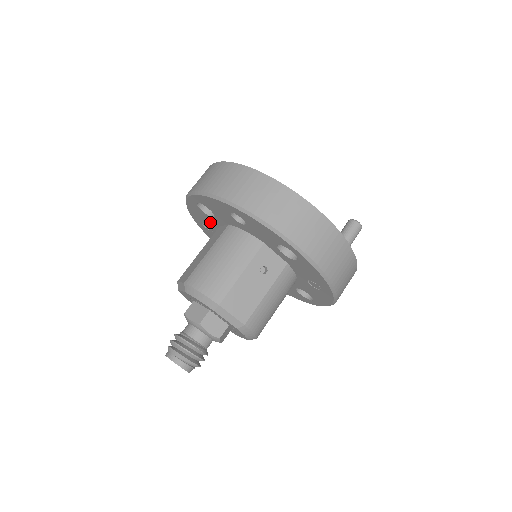
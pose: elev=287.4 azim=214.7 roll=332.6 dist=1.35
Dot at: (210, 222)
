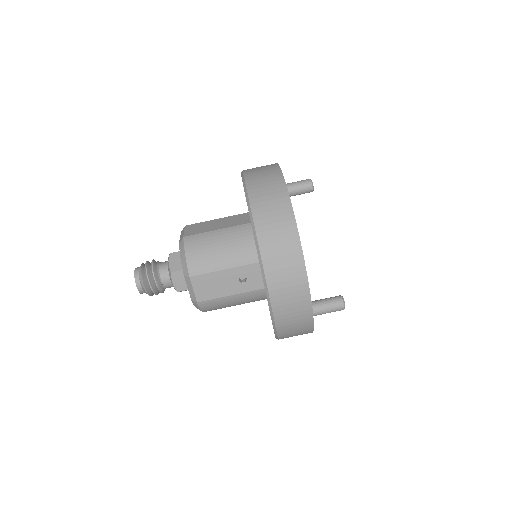
Dot at: occluded
